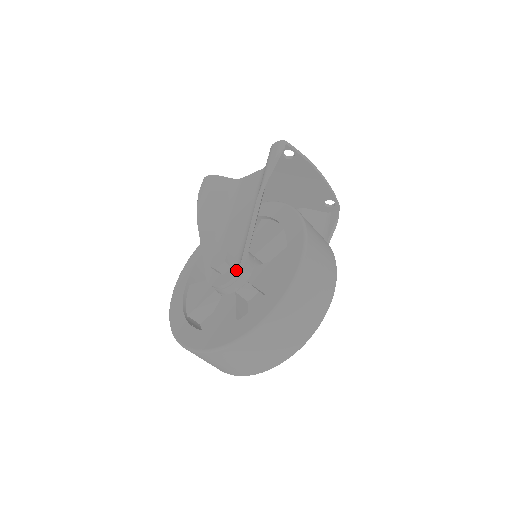
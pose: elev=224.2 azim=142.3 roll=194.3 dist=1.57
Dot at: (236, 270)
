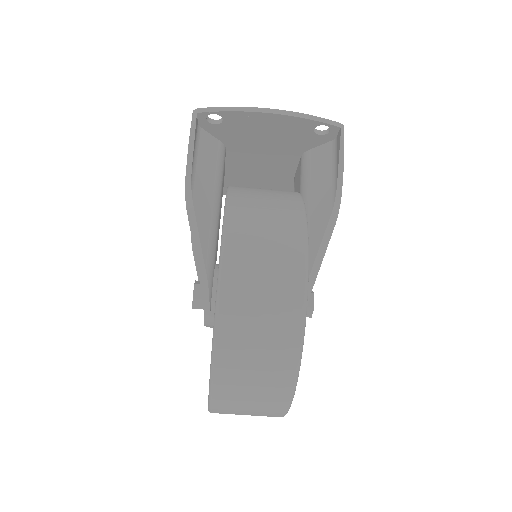
Dot at: (204, 304)
